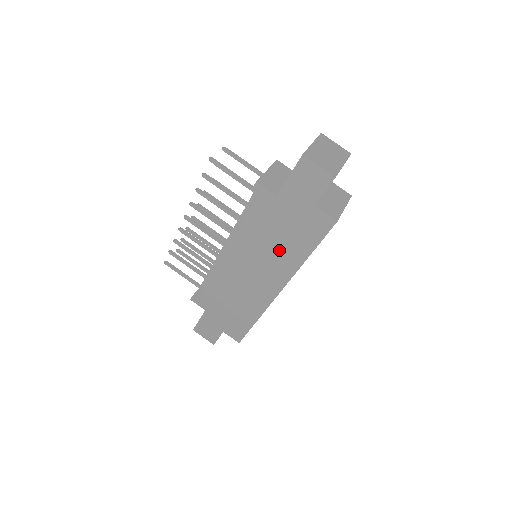
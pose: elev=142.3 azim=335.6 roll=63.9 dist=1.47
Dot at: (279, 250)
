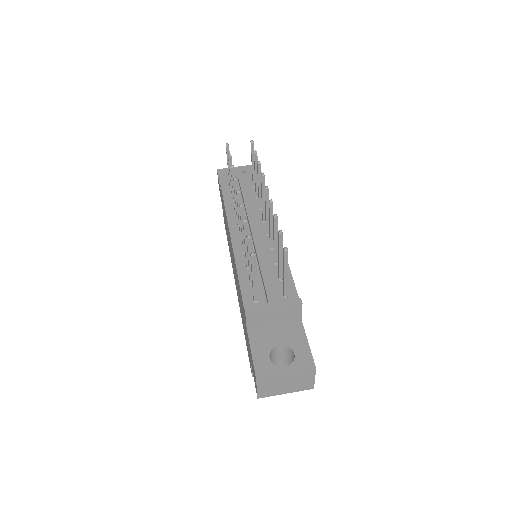
Dot at: (240, 304)
